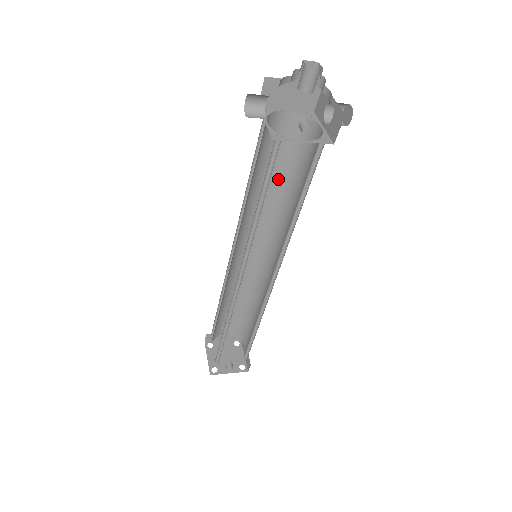
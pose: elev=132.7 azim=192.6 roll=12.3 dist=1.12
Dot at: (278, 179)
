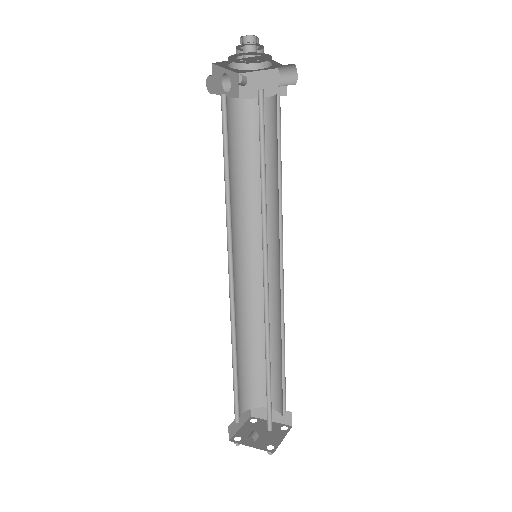
Dot at: (271, 170)
